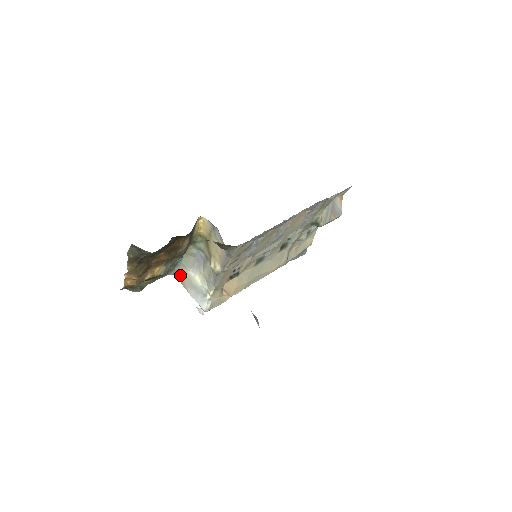
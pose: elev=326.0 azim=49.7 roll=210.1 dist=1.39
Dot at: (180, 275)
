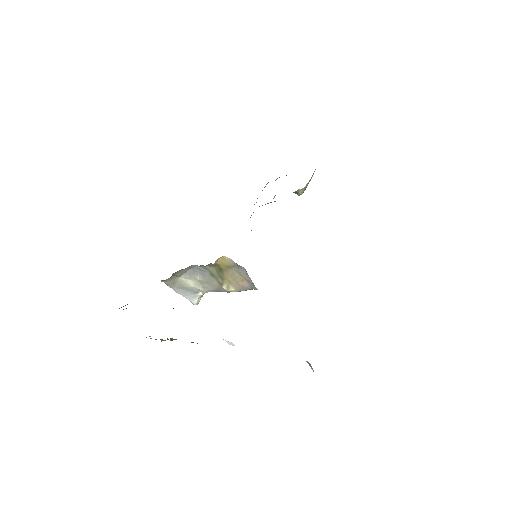
Dot at: (168, 281)
